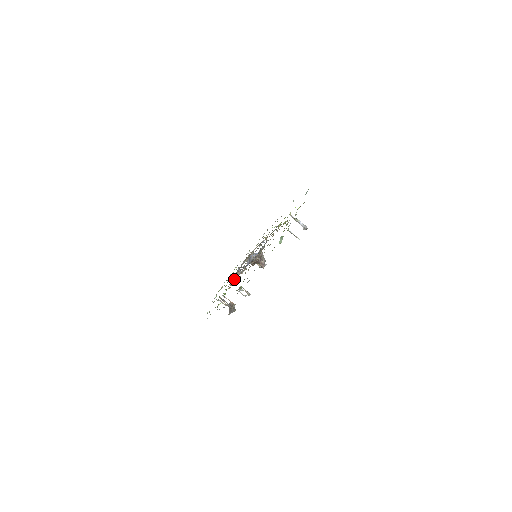
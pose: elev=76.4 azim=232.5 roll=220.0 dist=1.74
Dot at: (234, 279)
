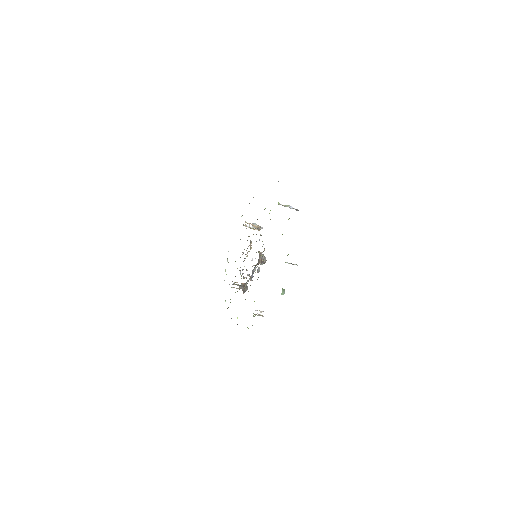
Dot at: occluded
